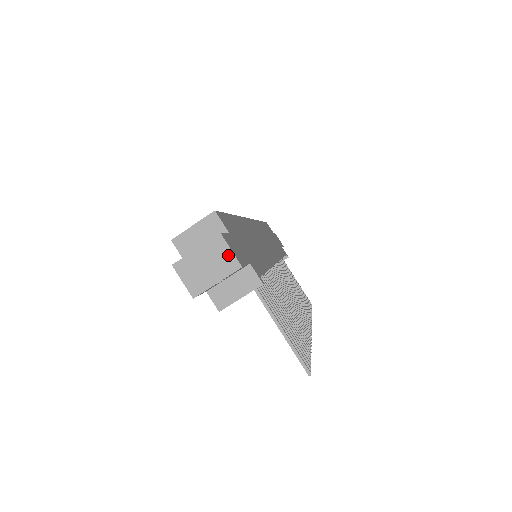
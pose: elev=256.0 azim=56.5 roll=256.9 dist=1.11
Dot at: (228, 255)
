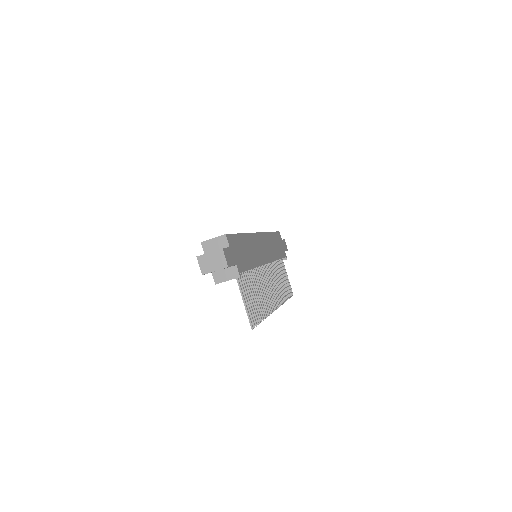
Dot at: (223, 260)
